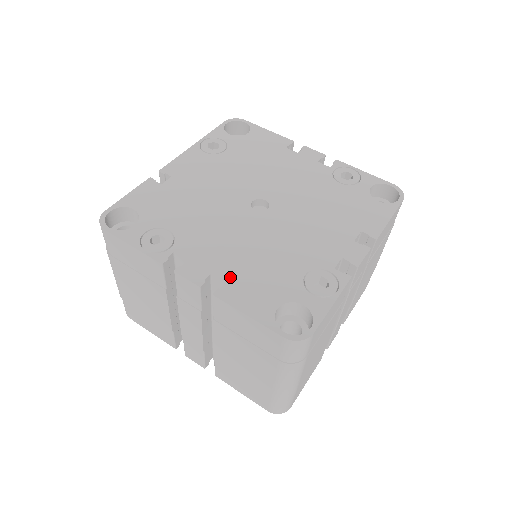
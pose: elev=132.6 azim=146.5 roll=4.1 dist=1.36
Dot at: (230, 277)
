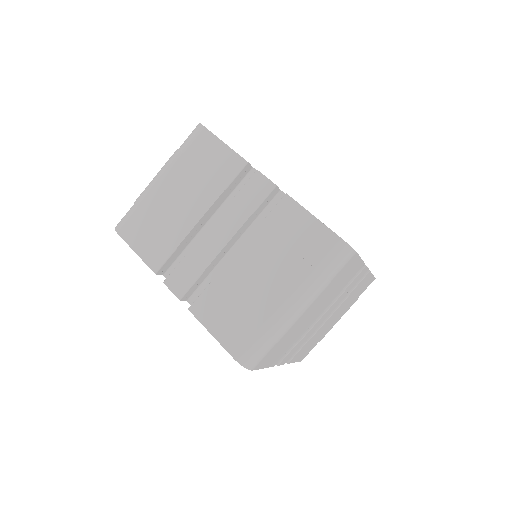
Dot at: occluded
